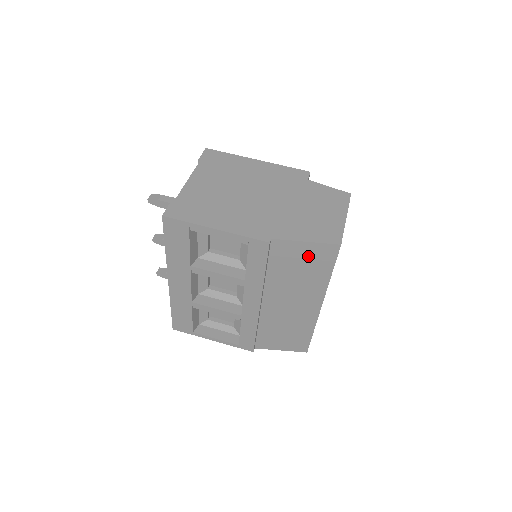
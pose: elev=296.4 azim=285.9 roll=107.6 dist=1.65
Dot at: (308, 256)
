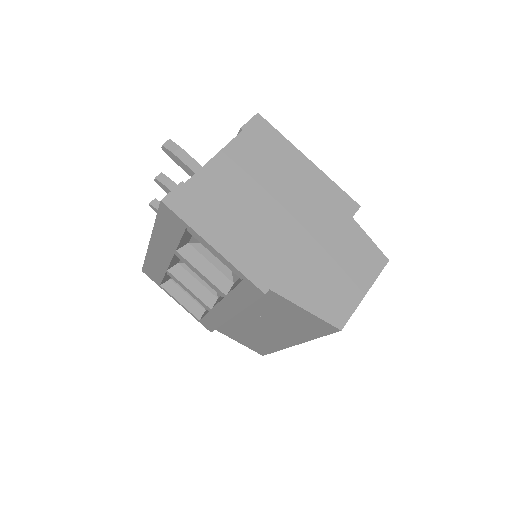
Dot at: (301, 317)
